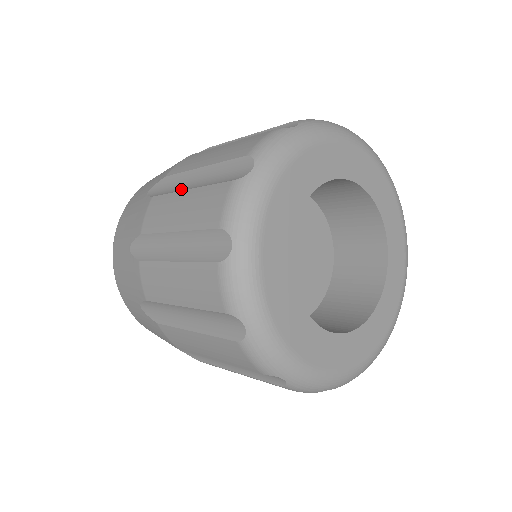
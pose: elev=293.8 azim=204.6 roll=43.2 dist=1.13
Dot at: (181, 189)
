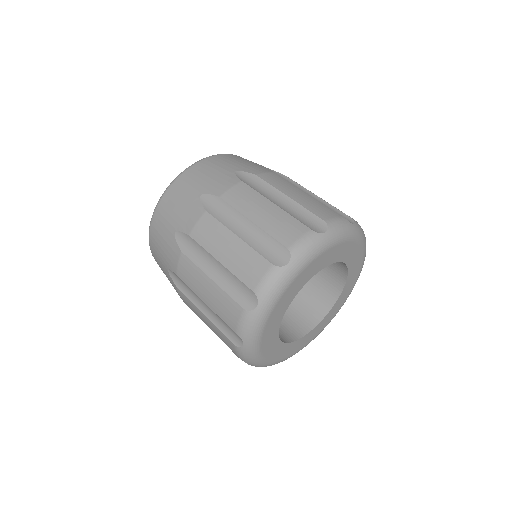
Dot at: (268, 197)
